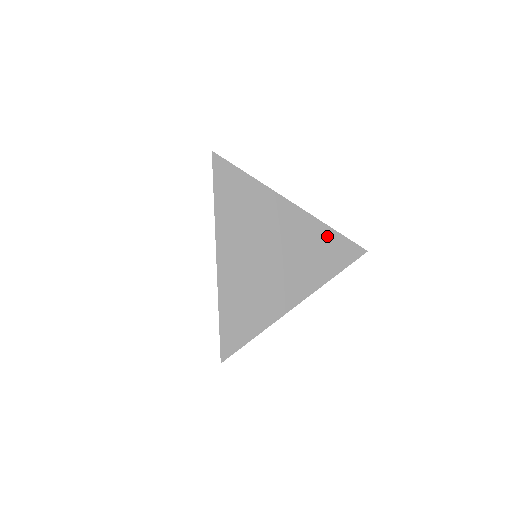
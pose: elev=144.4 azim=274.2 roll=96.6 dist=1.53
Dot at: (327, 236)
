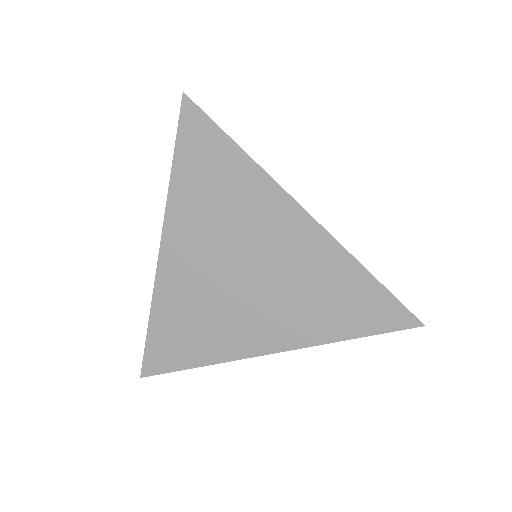
Dot at: (351, 277)
